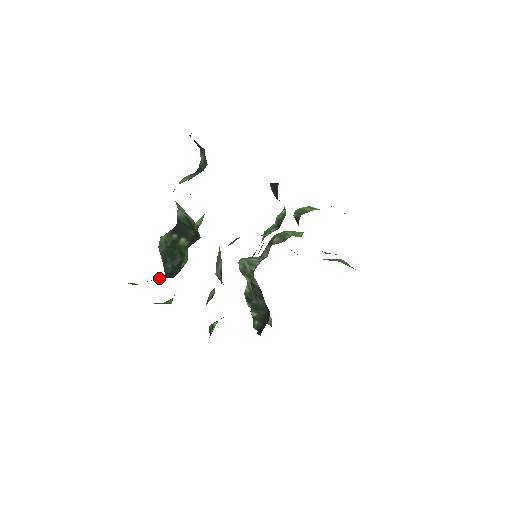
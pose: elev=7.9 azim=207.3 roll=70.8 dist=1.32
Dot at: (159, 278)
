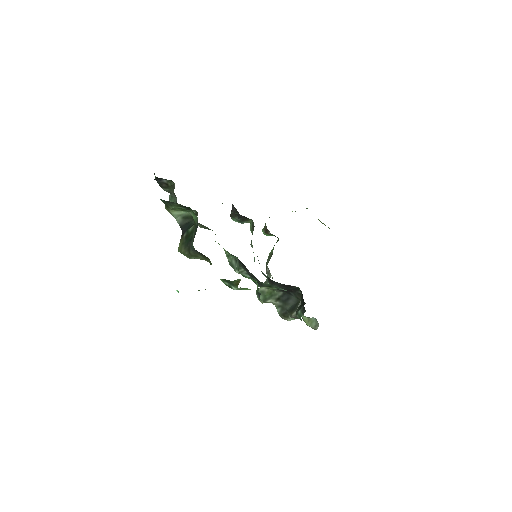
Dot at: occluded
